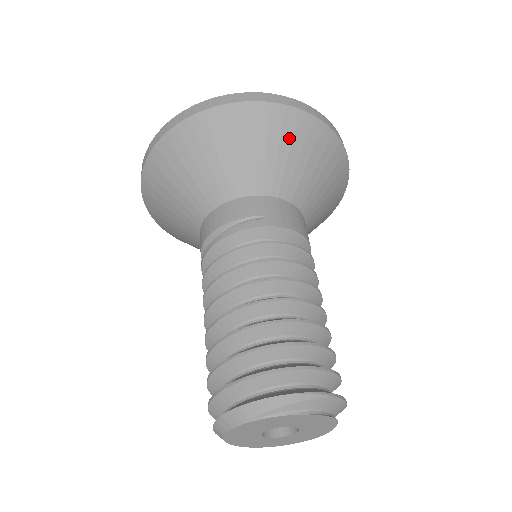
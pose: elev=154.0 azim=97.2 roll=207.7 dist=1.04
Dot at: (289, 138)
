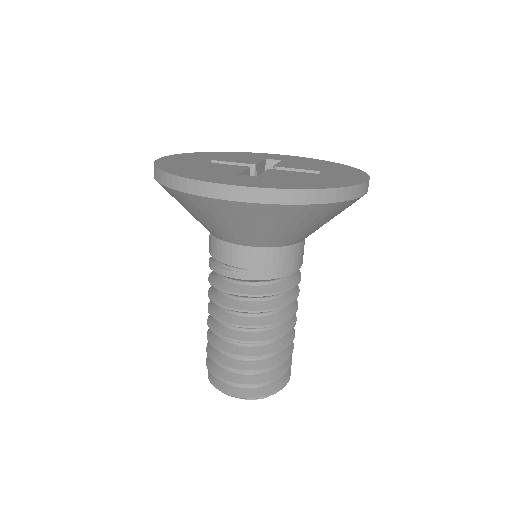
Dot at: (273, 220)
